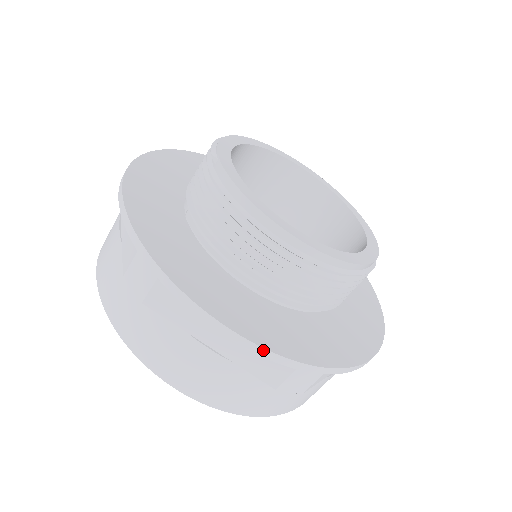
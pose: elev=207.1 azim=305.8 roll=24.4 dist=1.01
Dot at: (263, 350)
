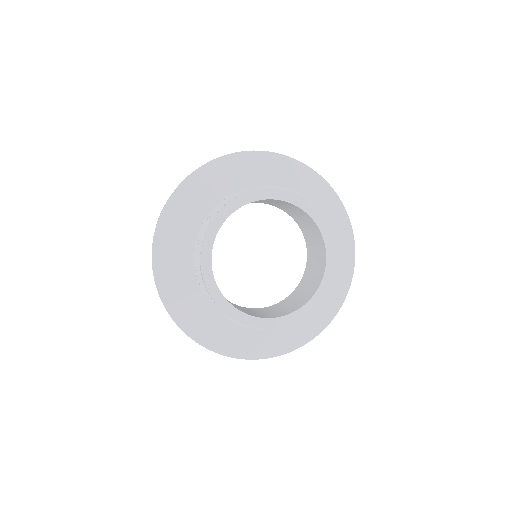
Dot at: (236, 358)
